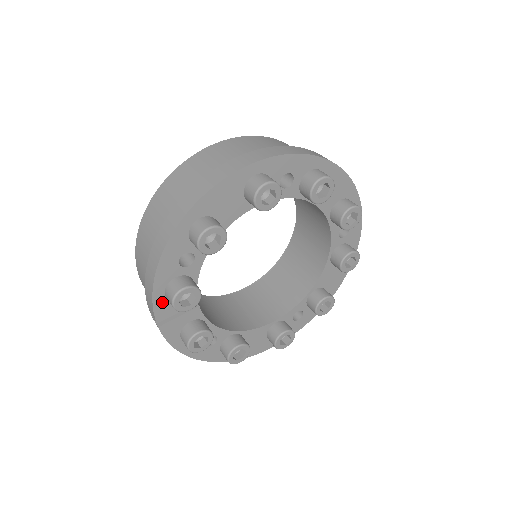
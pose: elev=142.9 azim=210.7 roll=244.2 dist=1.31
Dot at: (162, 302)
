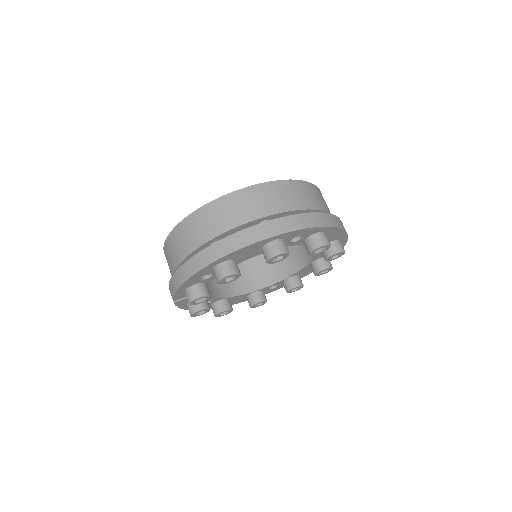
Dot at: (181, 293)
